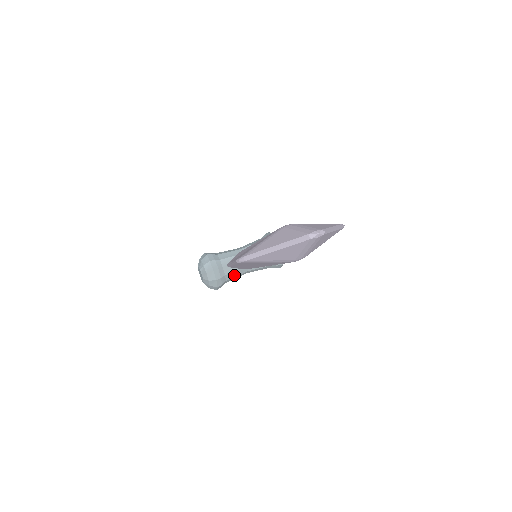
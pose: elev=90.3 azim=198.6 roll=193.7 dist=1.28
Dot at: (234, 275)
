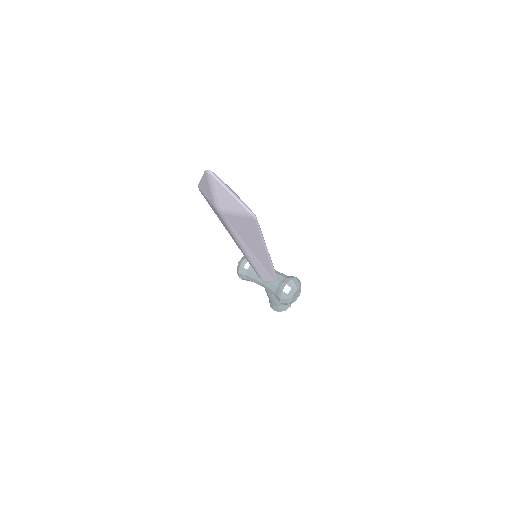
Dot at: (252, 276)
